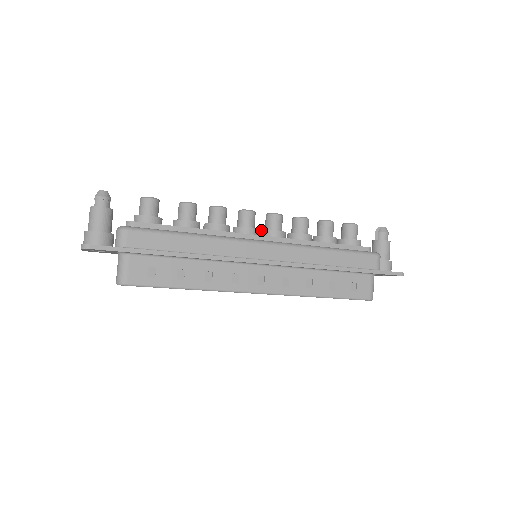
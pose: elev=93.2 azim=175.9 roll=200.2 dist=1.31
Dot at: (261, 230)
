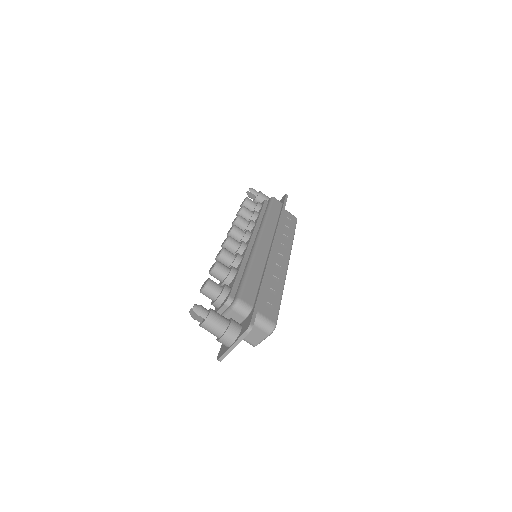
Dot at: occluded
